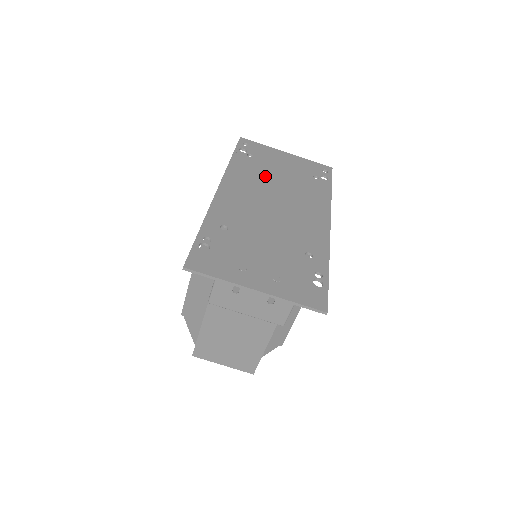
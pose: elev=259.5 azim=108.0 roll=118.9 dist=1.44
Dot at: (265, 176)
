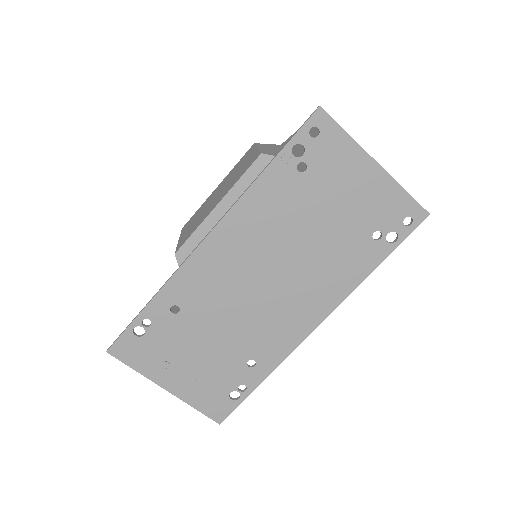
Dot at: (292, 223)
